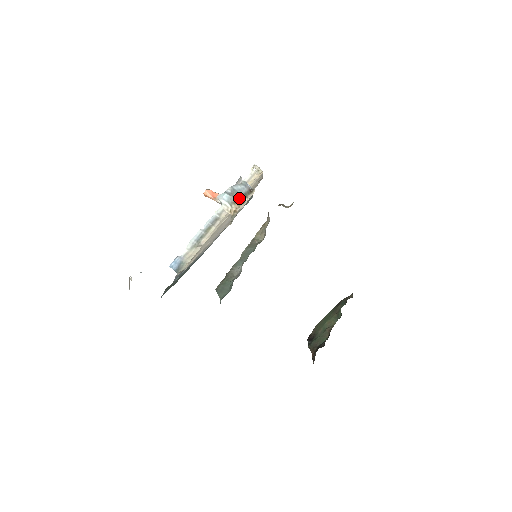
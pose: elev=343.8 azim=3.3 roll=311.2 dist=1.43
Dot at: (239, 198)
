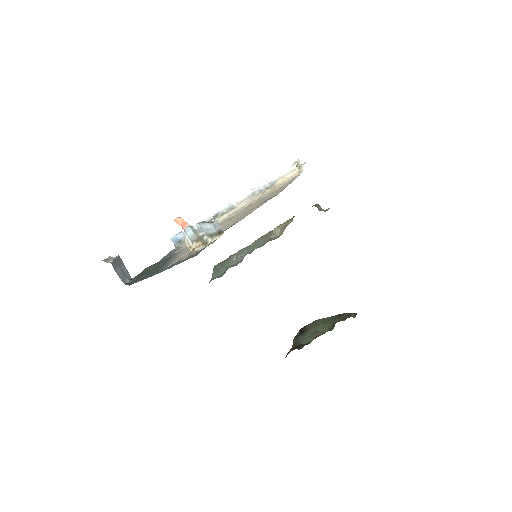
Dot at: (203, 237)
